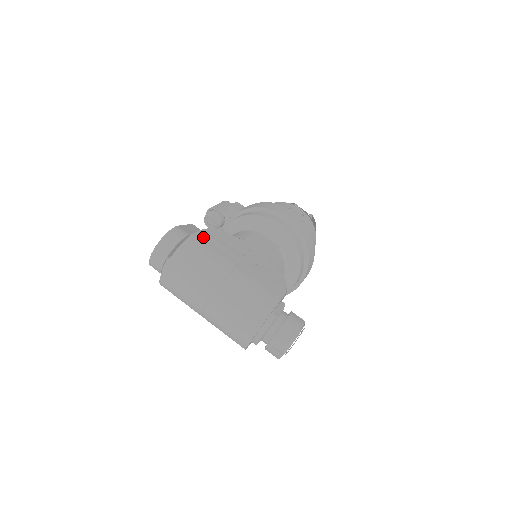
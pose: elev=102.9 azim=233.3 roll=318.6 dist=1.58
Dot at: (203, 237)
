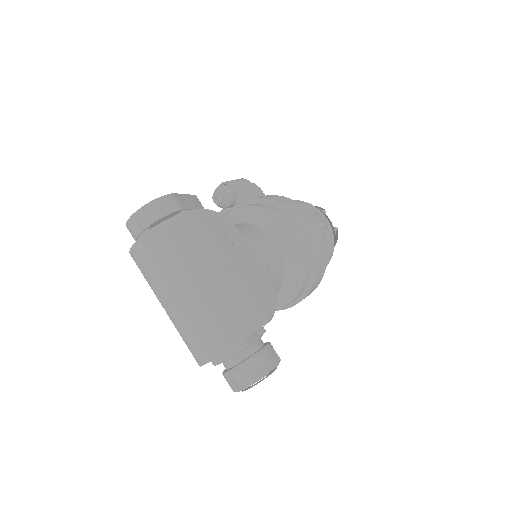
Dot at: (198, 219)
